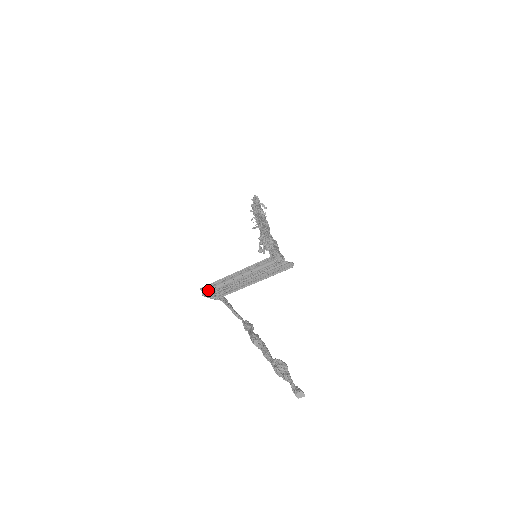
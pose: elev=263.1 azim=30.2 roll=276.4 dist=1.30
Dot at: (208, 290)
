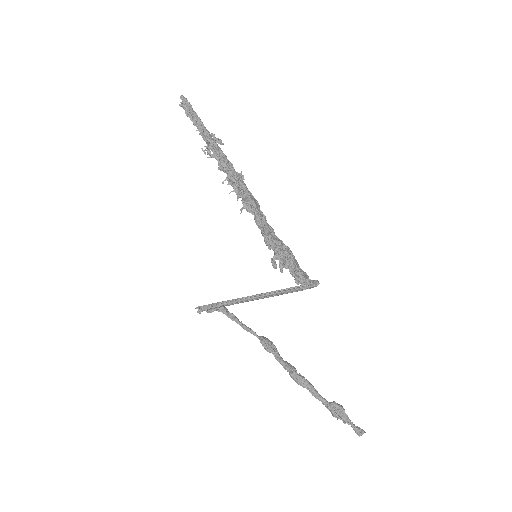
Dot at: (204, 306)
